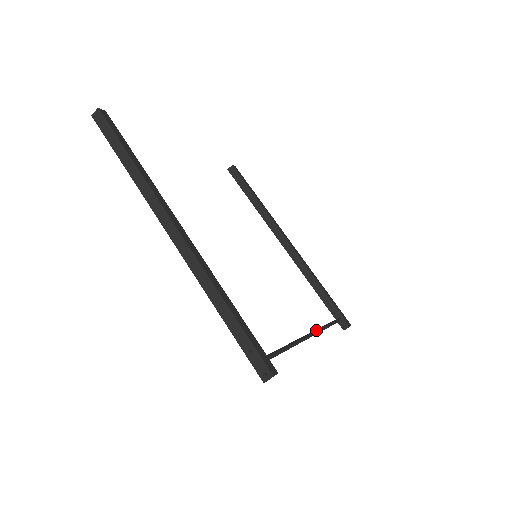
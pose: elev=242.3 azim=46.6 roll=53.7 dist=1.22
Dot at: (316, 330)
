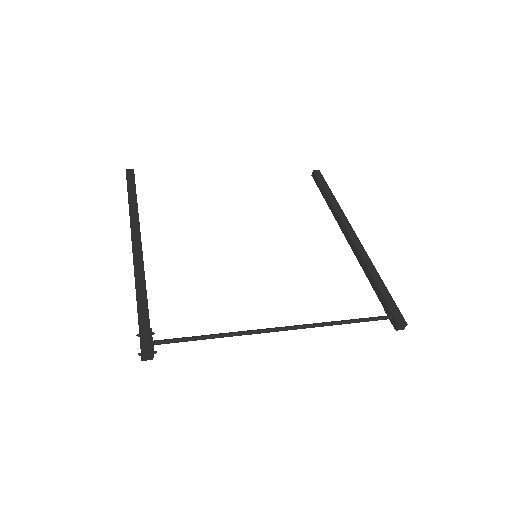
Dot at: (296, 325)
